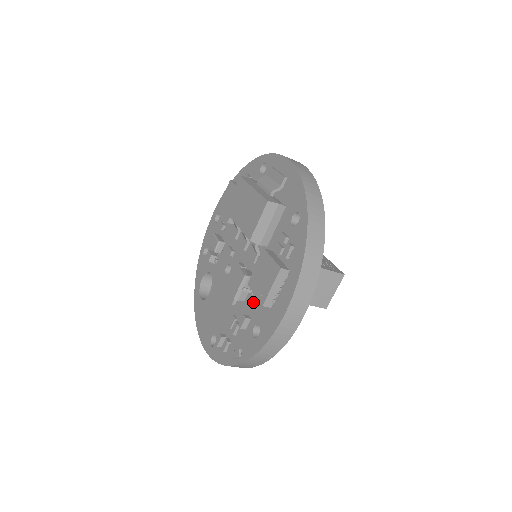
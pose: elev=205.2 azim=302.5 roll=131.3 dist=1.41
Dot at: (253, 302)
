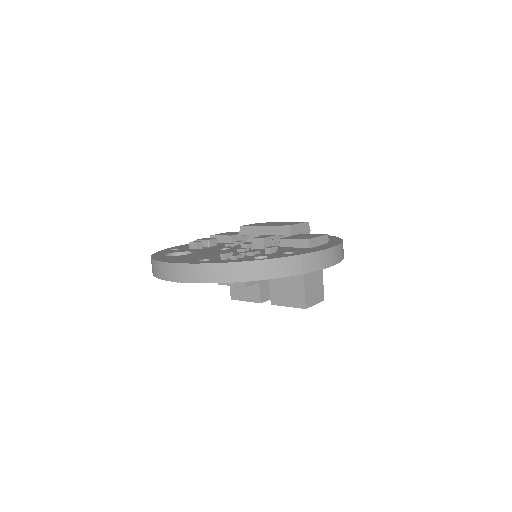
Dot at: (278, 249)
